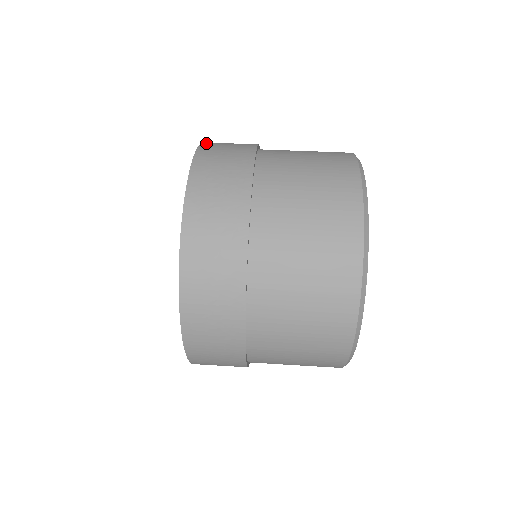
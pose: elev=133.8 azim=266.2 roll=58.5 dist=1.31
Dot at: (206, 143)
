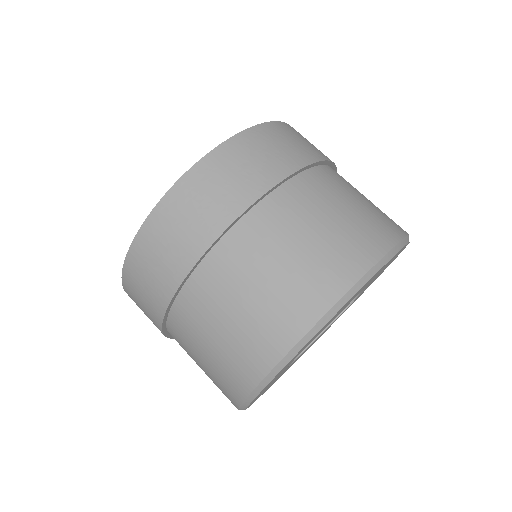
Dot at: (255, 130)
